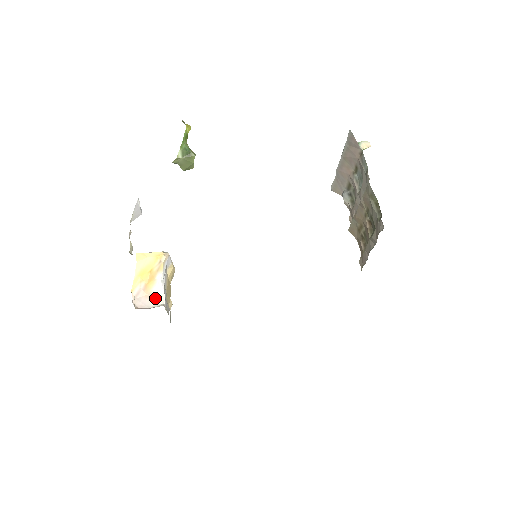
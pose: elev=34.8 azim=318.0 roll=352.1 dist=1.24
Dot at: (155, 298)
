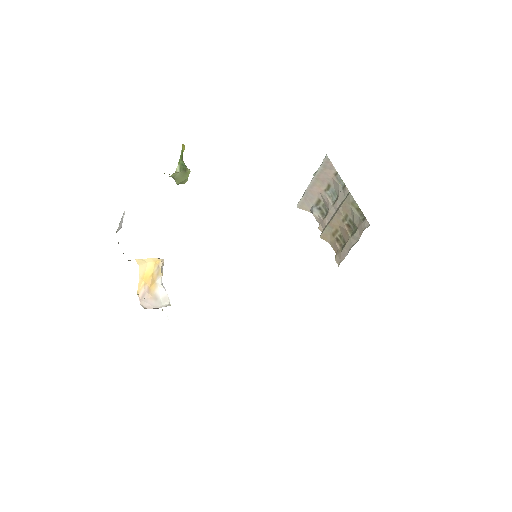
Dot at: (160, 299)
